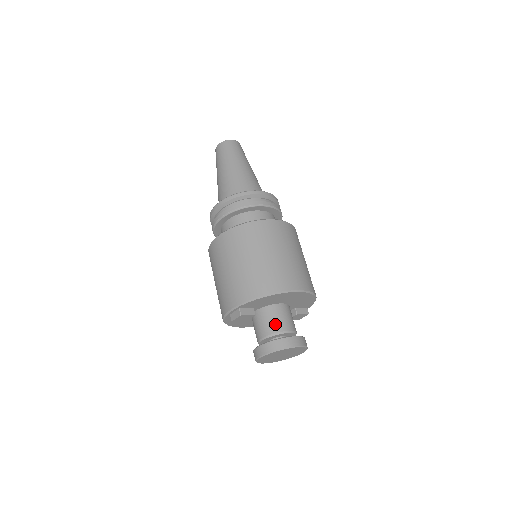
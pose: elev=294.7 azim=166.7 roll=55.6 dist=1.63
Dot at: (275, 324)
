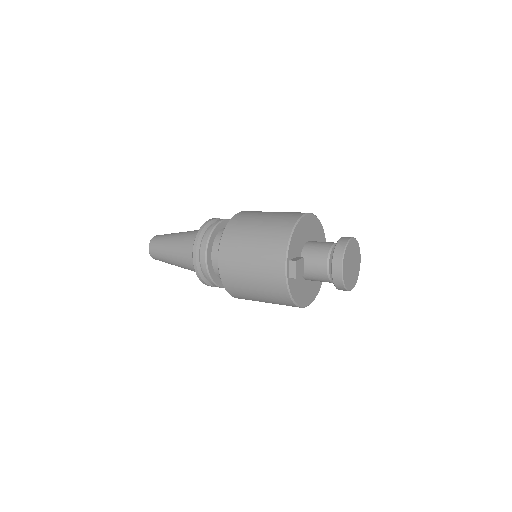
Dot at: (322, 248)
